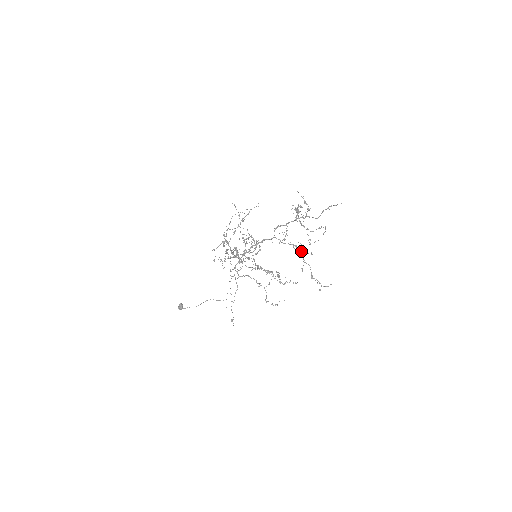
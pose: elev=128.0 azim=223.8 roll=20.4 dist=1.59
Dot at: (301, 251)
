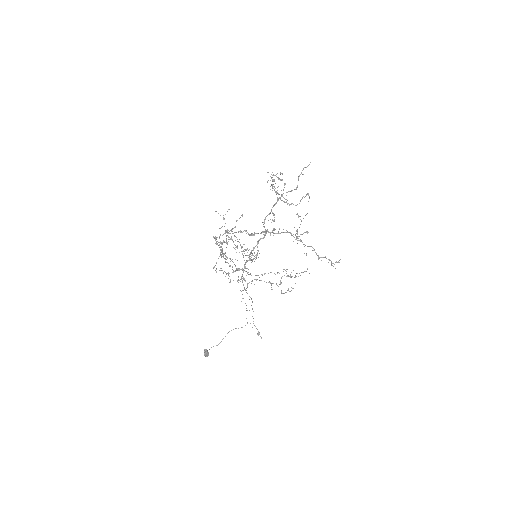
Dot at: (296, 230)
